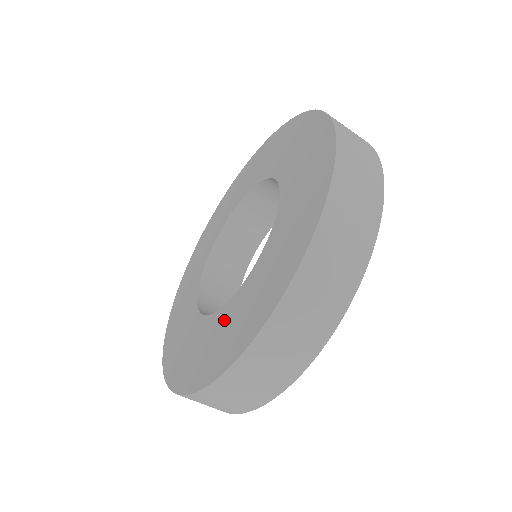
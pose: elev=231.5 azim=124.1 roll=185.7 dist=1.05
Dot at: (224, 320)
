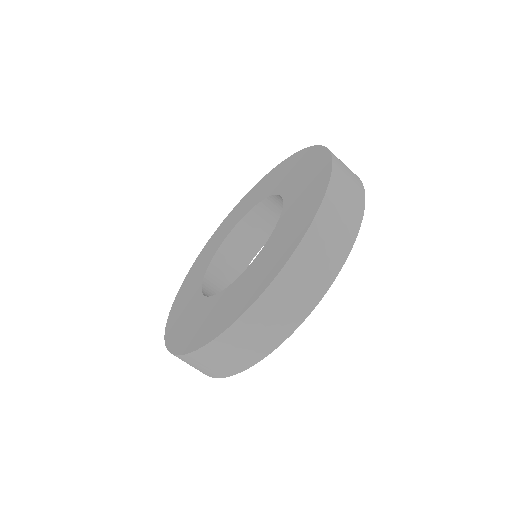
Dot at: (219, 302)
